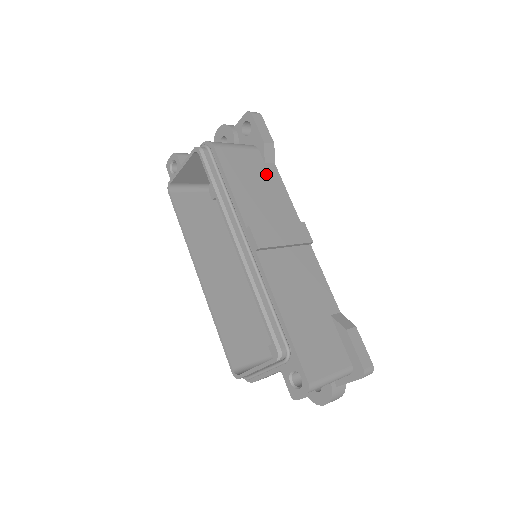
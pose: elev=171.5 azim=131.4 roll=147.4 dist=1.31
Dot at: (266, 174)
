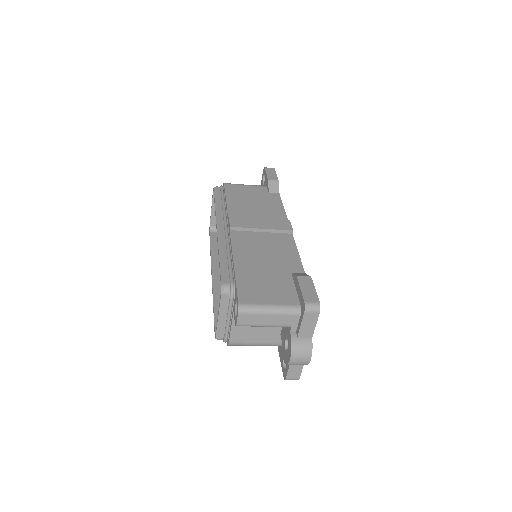
Dot at: (266, 198)
